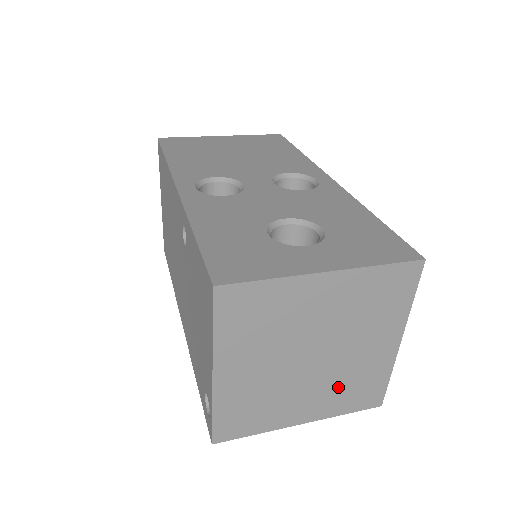
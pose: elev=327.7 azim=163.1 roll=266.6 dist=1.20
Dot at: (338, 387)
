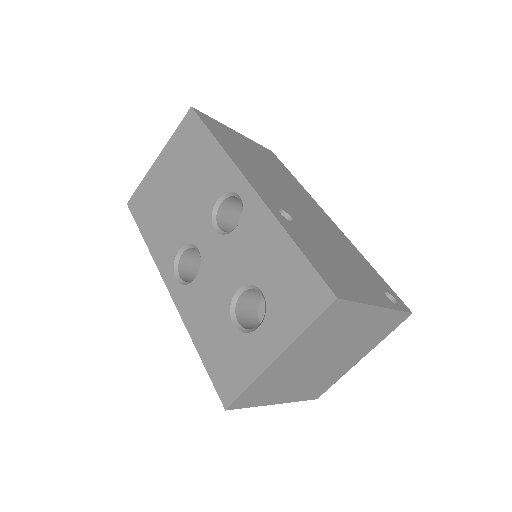
Dot at: (364, 342)
